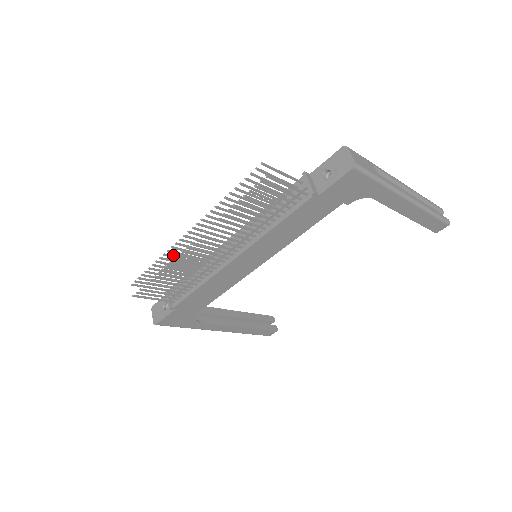
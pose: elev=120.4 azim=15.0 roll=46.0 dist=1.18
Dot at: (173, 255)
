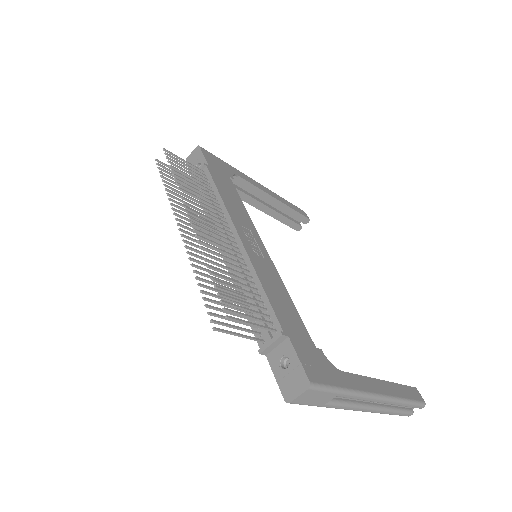
Dot at: (189, 192)
